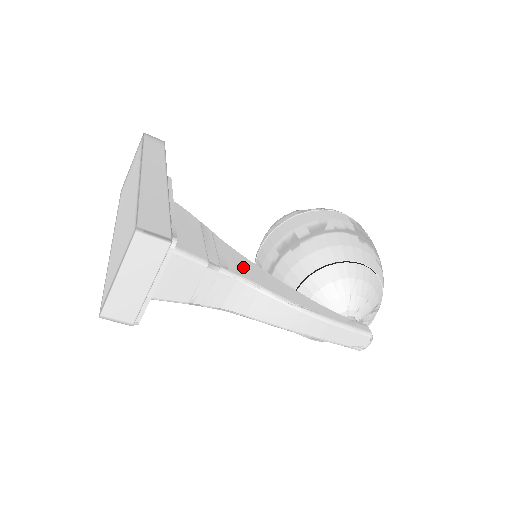
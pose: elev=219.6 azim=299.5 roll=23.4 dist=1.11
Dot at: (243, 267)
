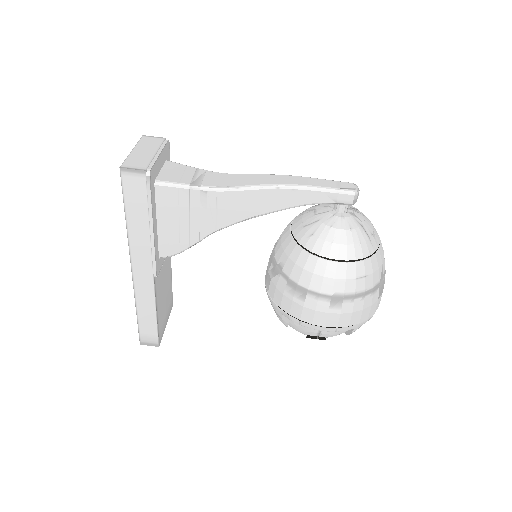
Dot at: occluded
